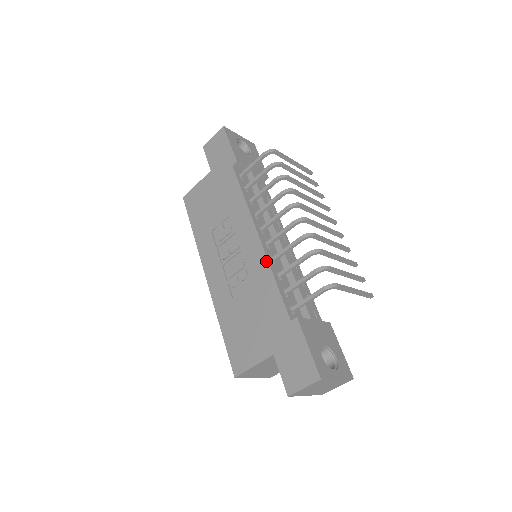
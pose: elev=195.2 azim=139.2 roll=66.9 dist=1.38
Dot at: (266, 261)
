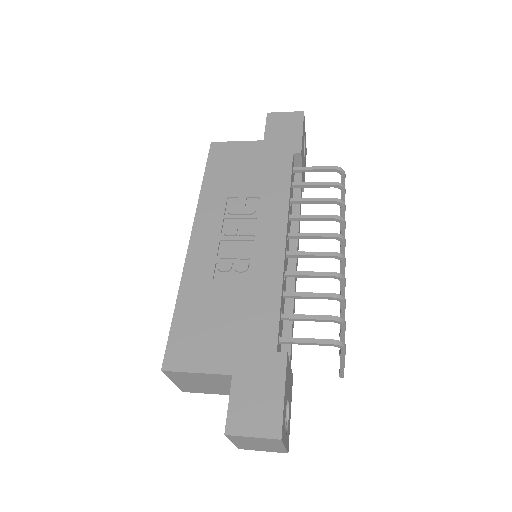
Dot at: (281, 270)
